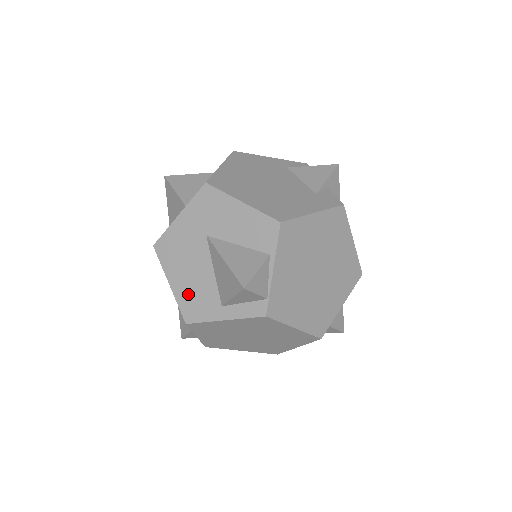
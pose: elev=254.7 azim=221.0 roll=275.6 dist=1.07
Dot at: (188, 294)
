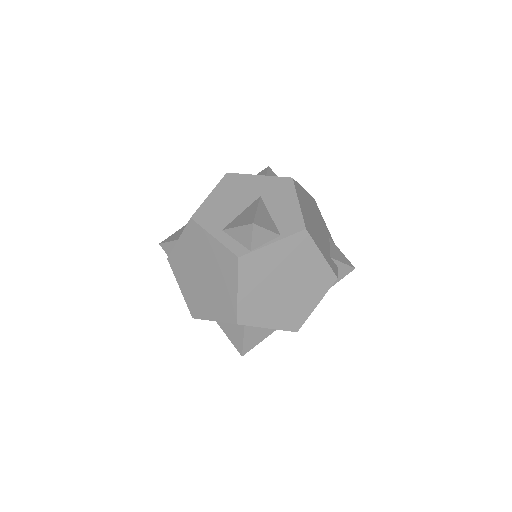
Dot at: (213, 208)
